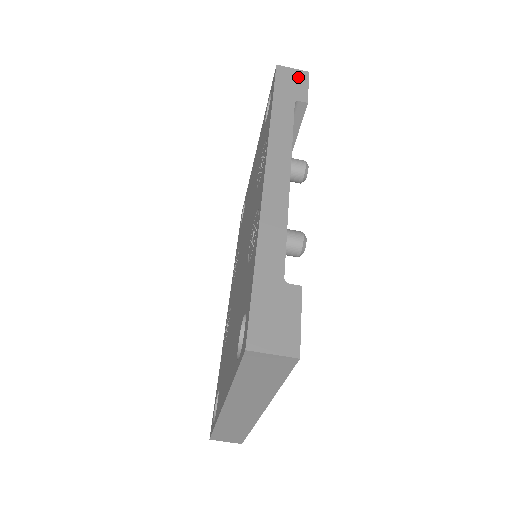
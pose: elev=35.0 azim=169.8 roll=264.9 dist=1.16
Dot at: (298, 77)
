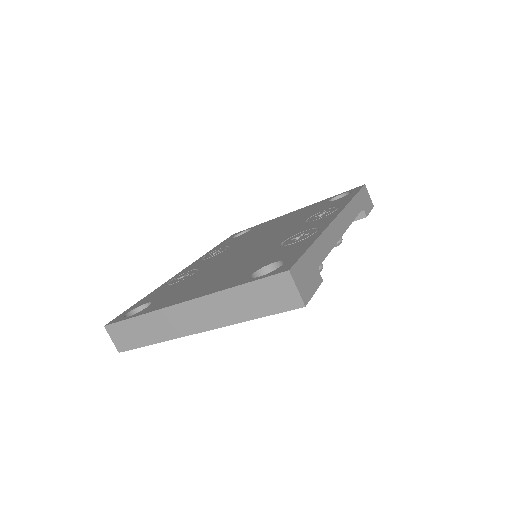
Dot at: (369, 202)
